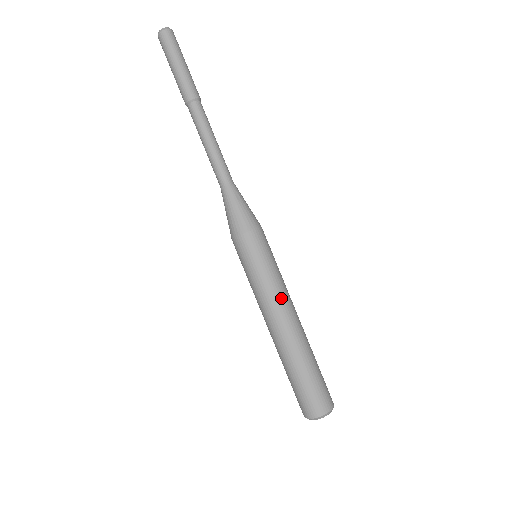
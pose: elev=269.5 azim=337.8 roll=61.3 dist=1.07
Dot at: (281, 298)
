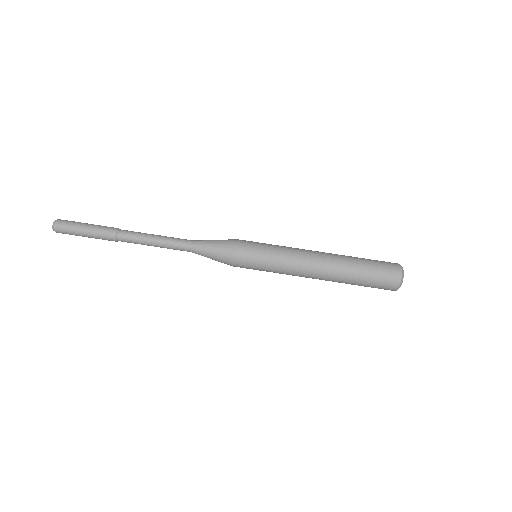
Dot at: (298, 249)
